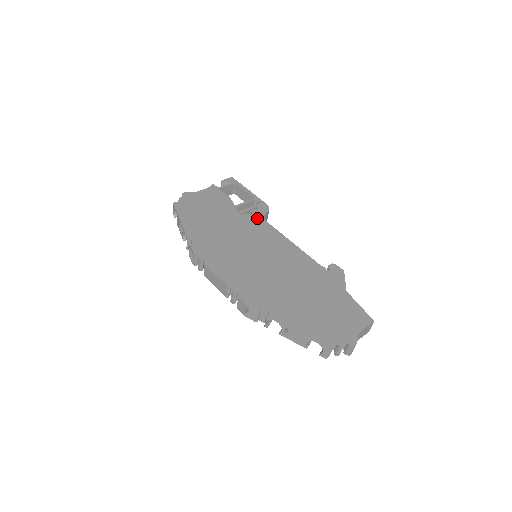
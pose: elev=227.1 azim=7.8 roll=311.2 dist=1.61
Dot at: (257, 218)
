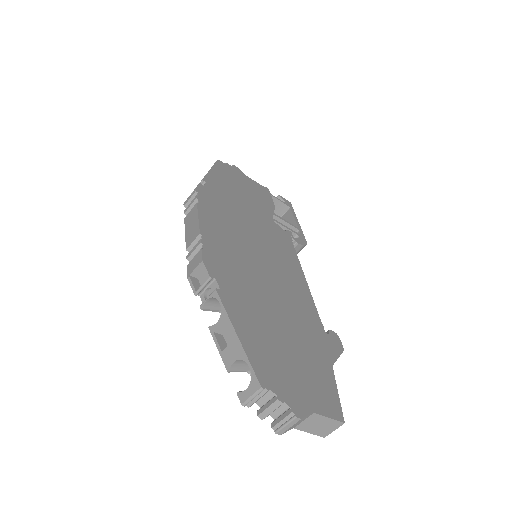
Dot at: (287, 237)
